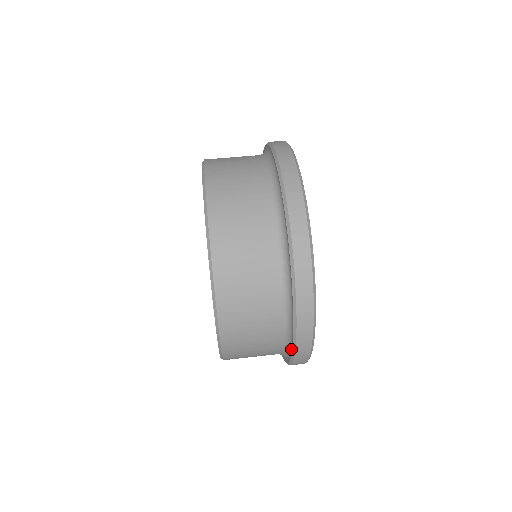
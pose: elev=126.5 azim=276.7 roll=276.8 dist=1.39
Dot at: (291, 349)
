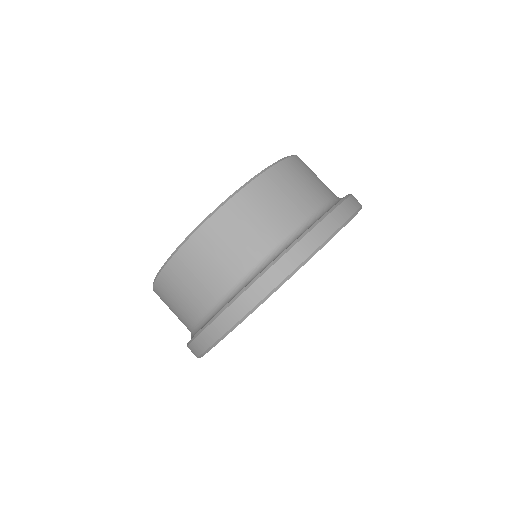
Dot at: occluded
